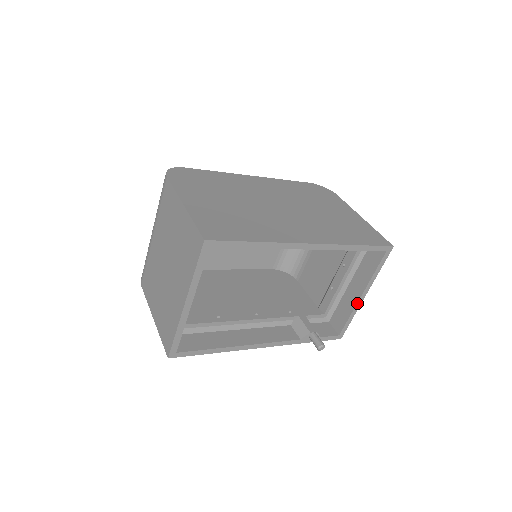
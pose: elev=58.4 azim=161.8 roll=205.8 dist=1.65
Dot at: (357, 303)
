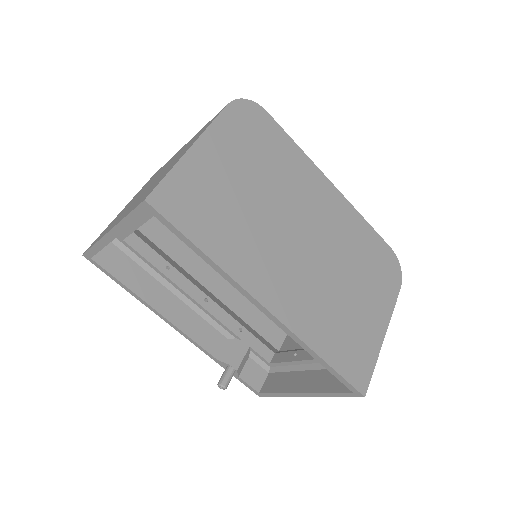
Dot at: (293, 393)
